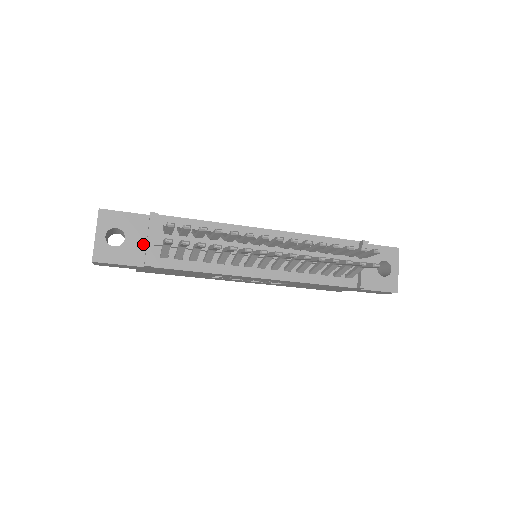
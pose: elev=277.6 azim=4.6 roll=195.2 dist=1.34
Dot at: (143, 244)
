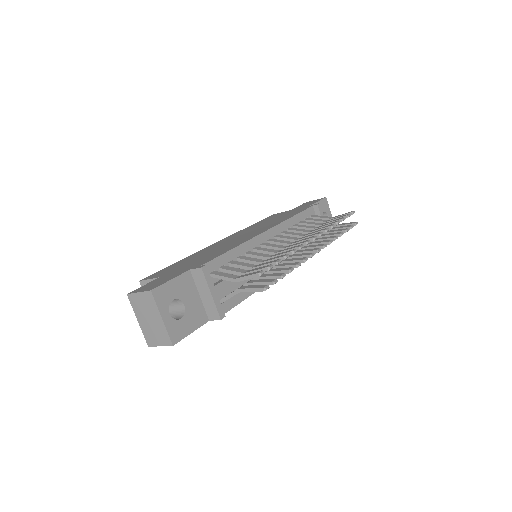
Dot at: (198, 300)
